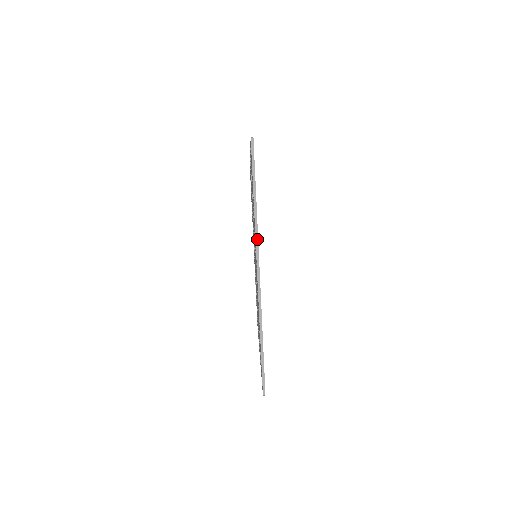
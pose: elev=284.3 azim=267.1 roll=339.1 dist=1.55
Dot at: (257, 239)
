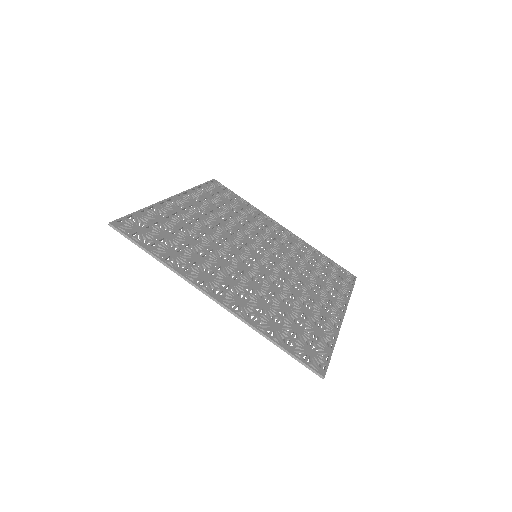
Dot at: (187, 280)
